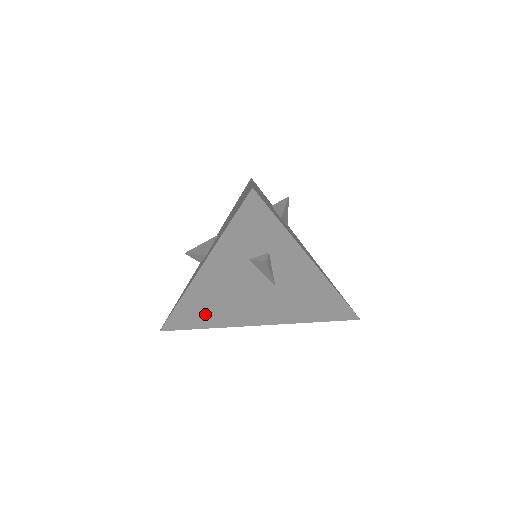
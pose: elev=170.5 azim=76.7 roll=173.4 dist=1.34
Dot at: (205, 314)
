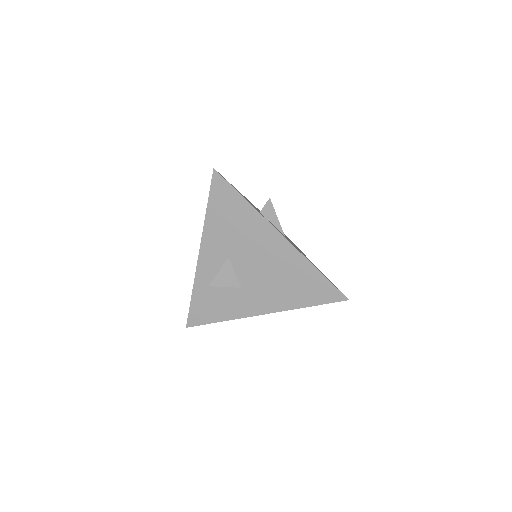
Dot at: occluded
